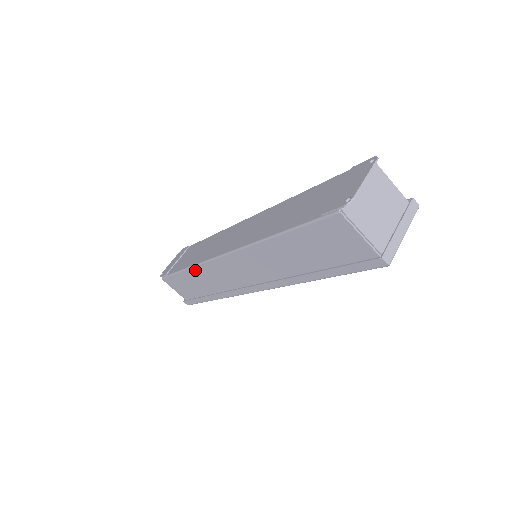
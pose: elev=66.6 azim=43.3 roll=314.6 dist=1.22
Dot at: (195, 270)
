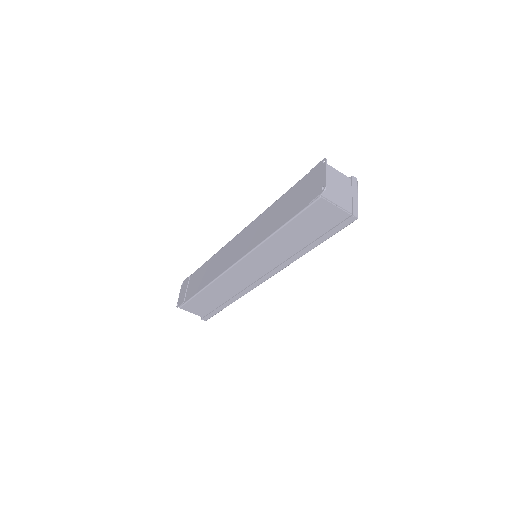
Dot at: (212, 286)
